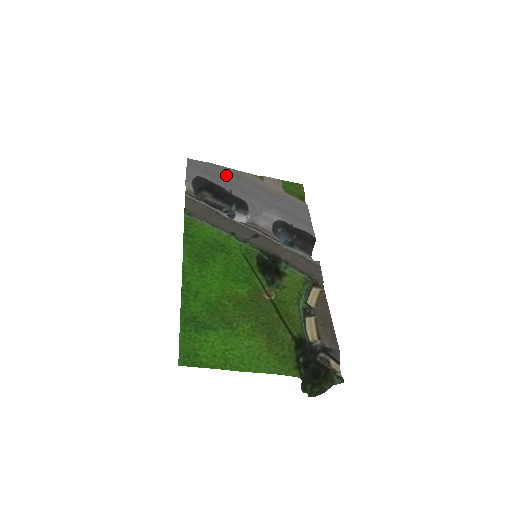
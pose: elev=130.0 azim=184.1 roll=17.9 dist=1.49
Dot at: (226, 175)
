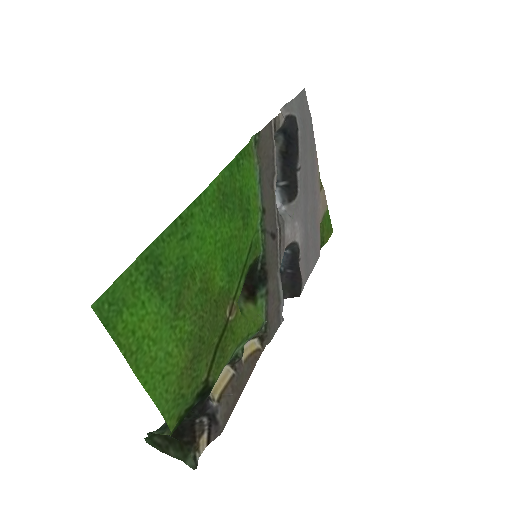
Dot at: (309, 148)
